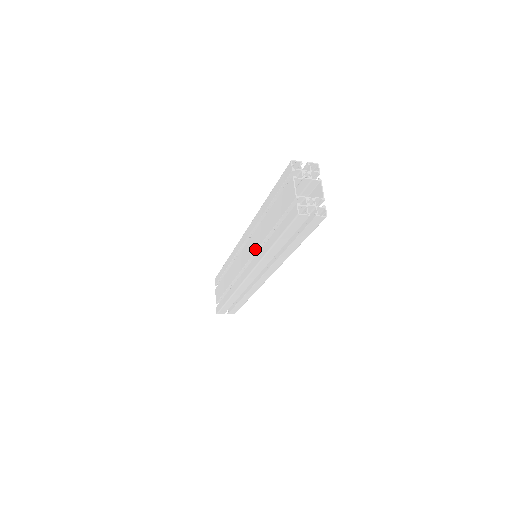
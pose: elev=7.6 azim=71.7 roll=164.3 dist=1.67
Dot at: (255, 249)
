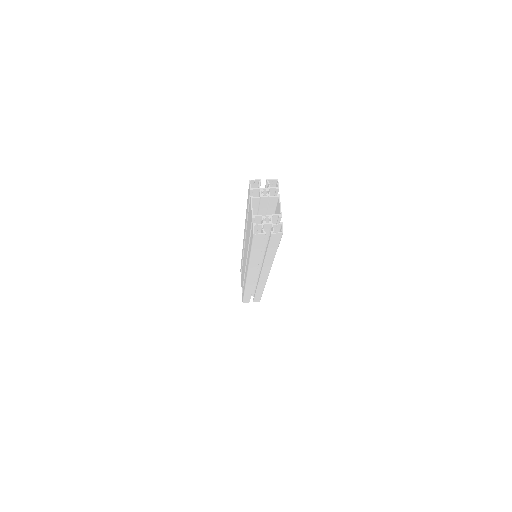
Dot at: occluded
